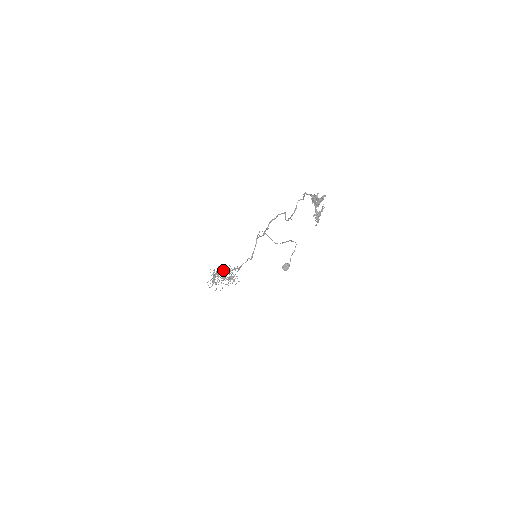
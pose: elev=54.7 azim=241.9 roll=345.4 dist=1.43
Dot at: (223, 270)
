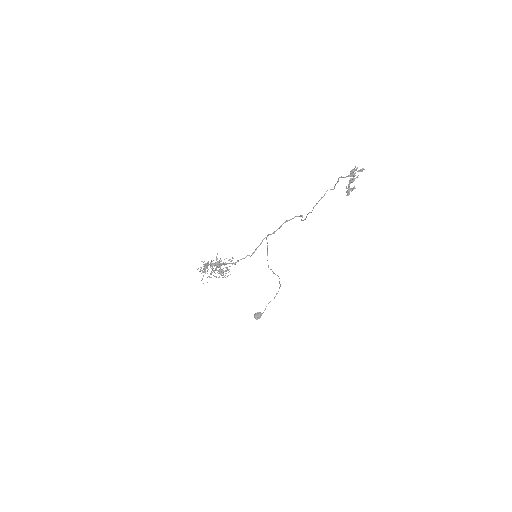
Dot at: (219, 261)
